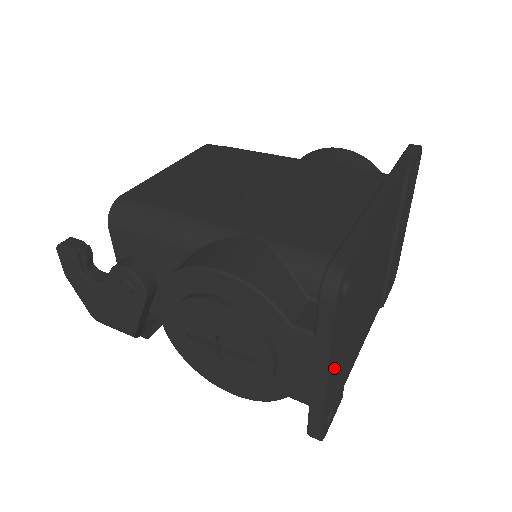
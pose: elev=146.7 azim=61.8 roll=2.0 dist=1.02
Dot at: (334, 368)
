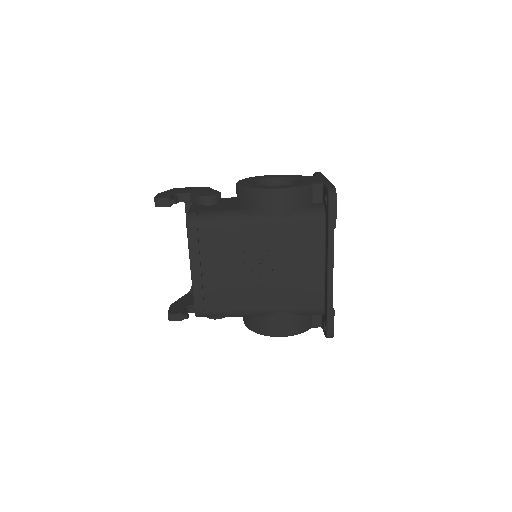
Dot at: occluded
